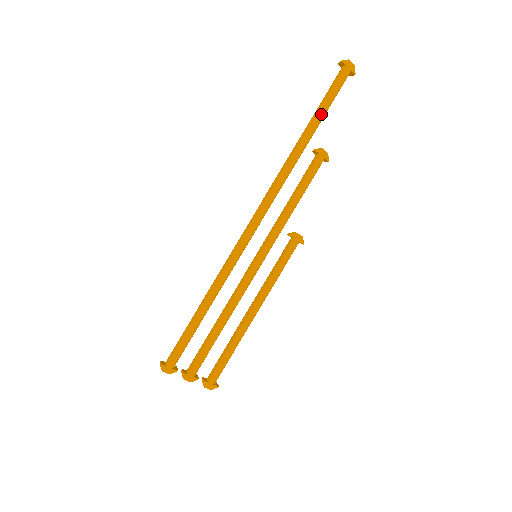
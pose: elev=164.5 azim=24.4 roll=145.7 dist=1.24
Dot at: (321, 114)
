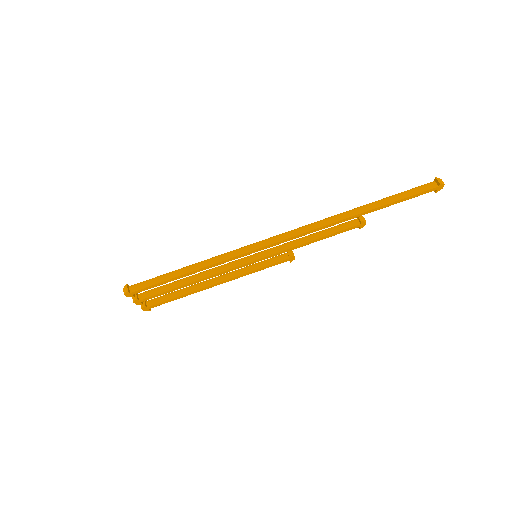
Dot at: (391, 204)
